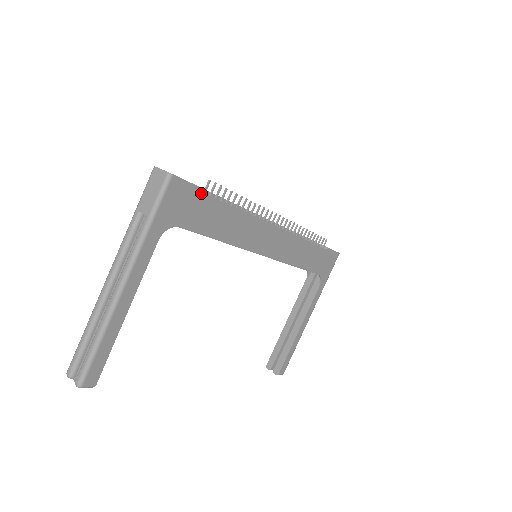
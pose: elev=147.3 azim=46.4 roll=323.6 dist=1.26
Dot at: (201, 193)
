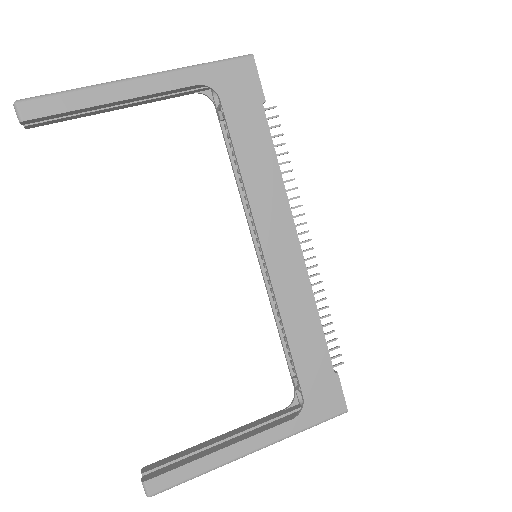
Dot at: (261, 101)
